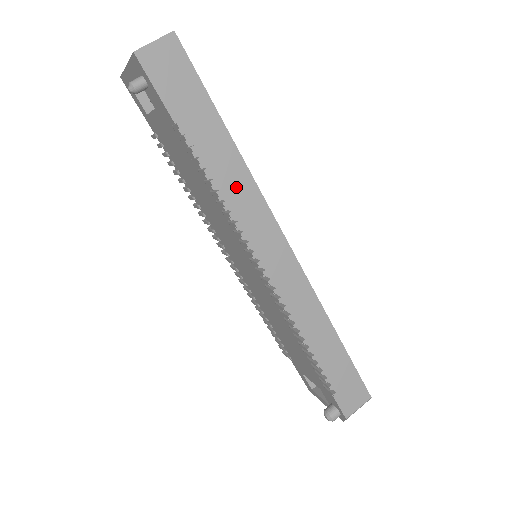
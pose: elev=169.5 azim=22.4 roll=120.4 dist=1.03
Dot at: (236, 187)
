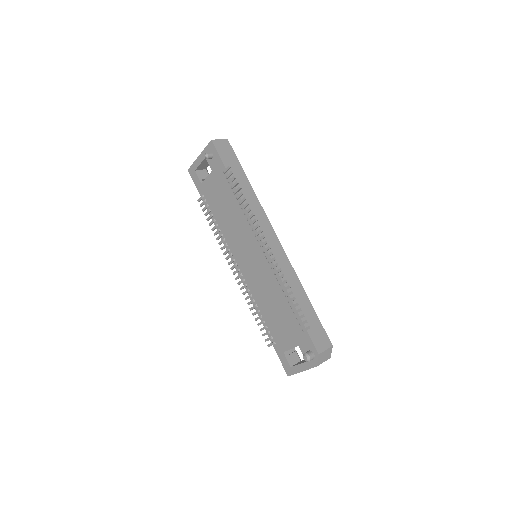
Dot at: (252, 203)
